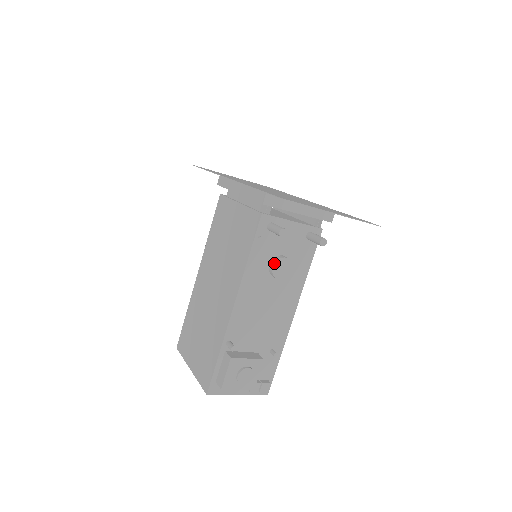
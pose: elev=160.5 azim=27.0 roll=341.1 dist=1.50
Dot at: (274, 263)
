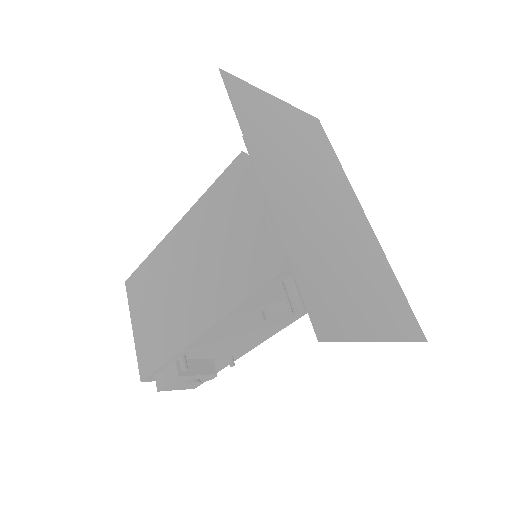
Dot at: (272, 313)
